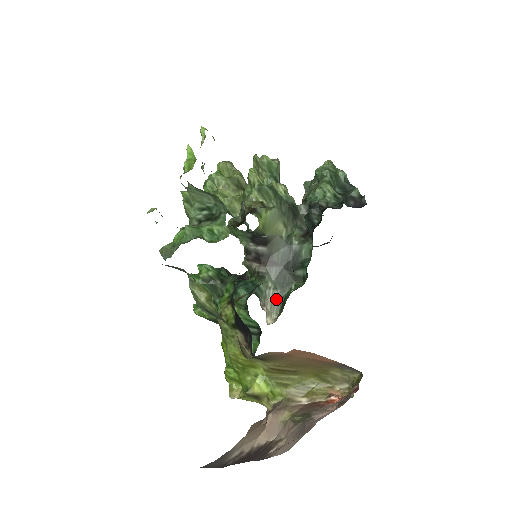
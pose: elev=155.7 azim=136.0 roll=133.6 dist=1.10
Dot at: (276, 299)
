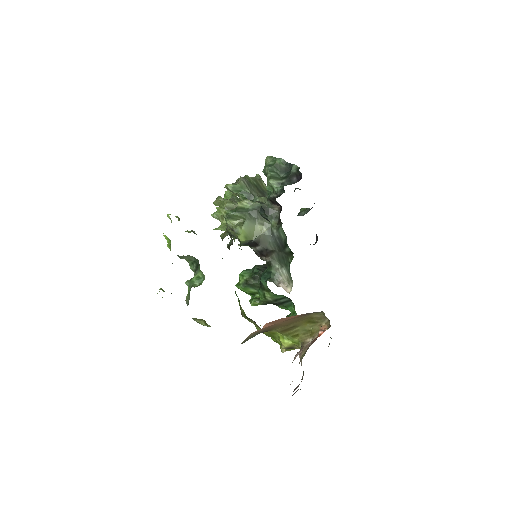
Dot at: (286, 273)
